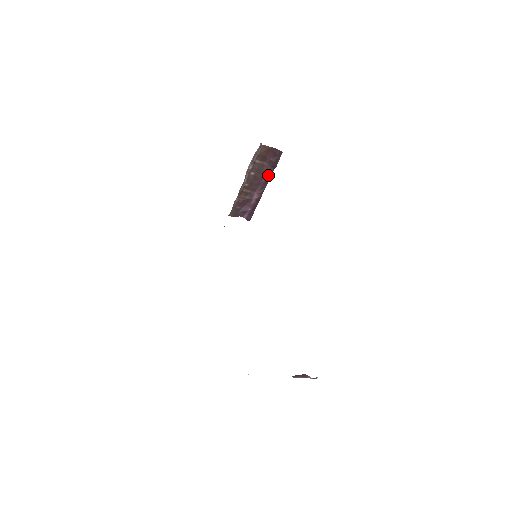
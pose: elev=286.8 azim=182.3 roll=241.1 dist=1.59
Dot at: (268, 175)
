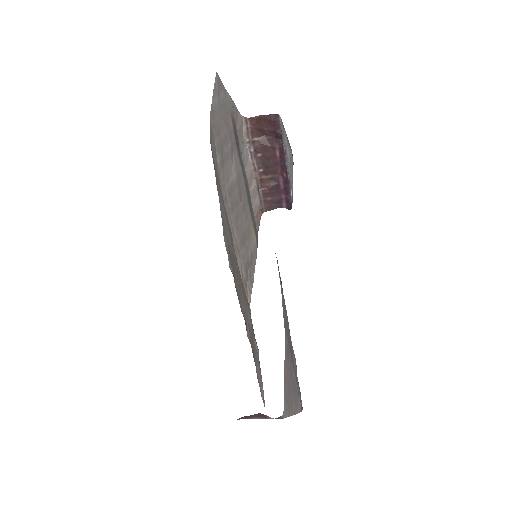
Dot at: (278, 149)
